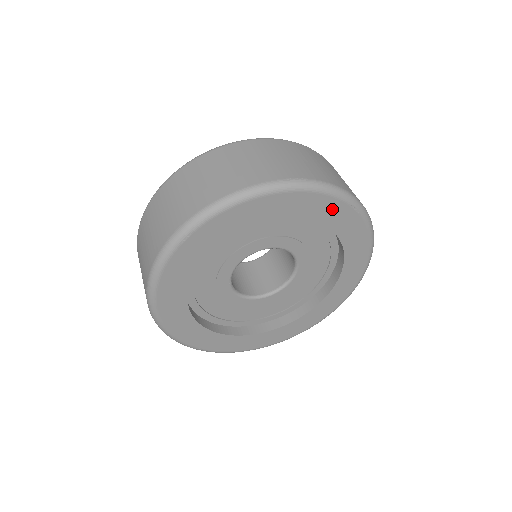
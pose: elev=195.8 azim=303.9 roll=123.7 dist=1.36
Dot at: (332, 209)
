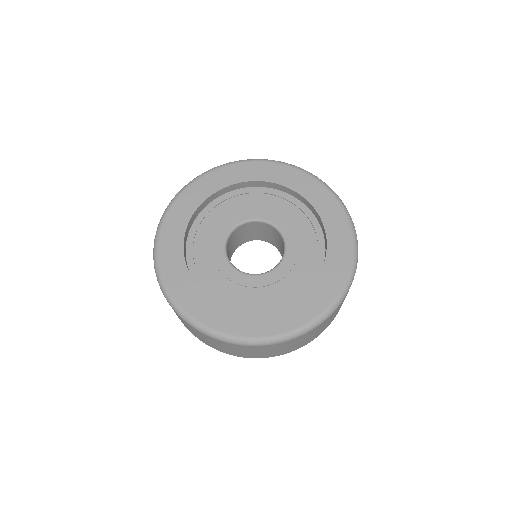
Dot at: (263, 169)
